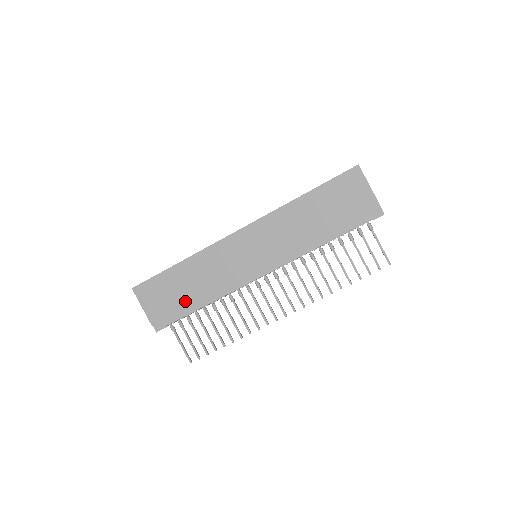
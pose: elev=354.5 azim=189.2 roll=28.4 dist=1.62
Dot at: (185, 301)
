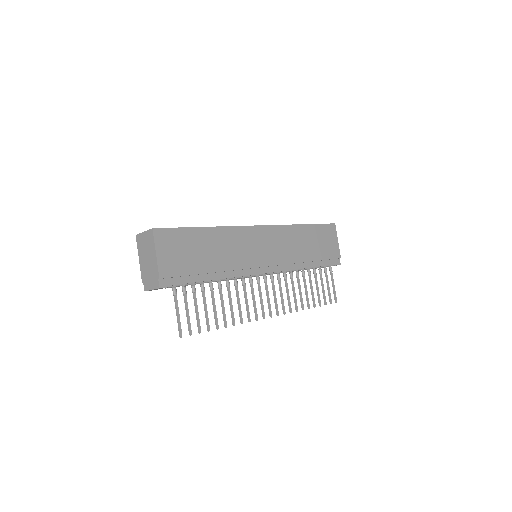
Dot at: (201, 266)
